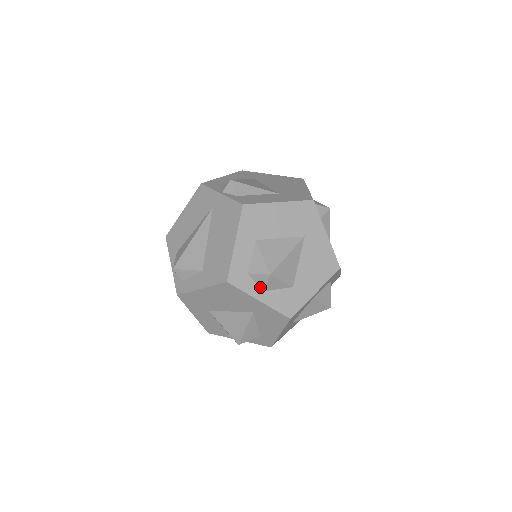
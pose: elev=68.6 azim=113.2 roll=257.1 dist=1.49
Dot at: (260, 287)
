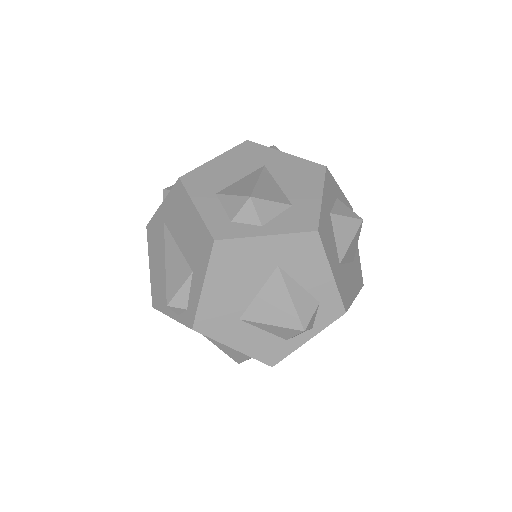
Dot at: (255, 224)
